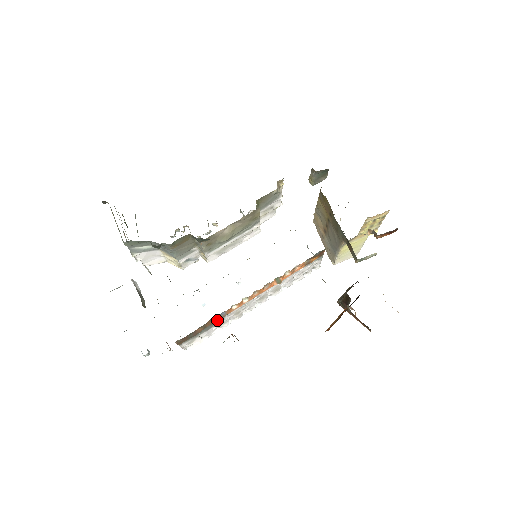
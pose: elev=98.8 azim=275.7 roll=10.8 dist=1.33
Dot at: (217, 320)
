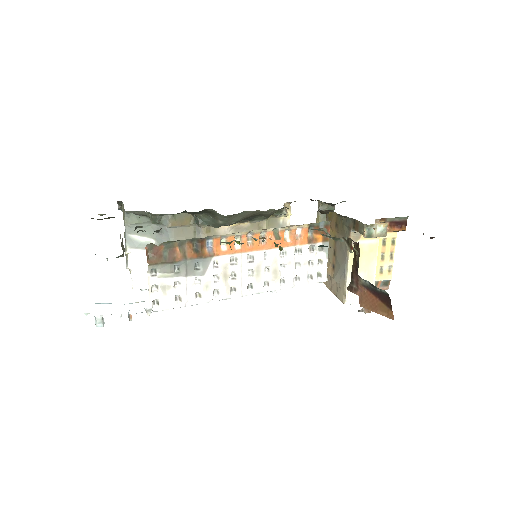
Dot at: (200, 257)
